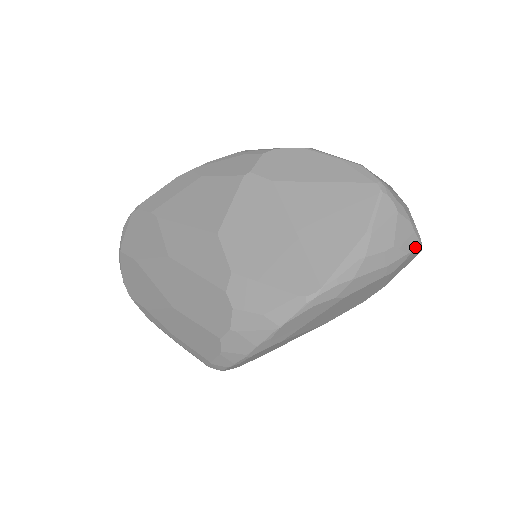
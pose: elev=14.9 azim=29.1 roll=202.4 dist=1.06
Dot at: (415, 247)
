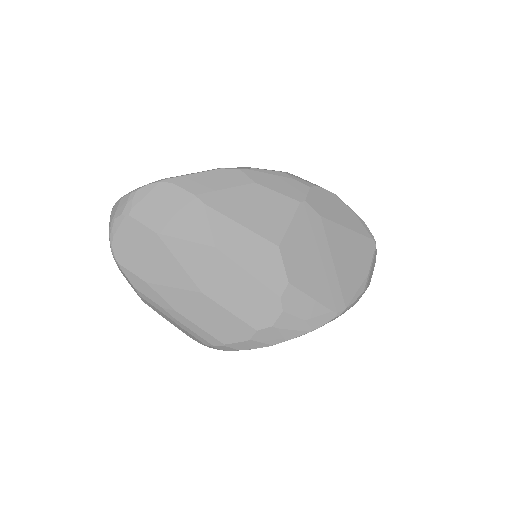
Dot at: occluded
